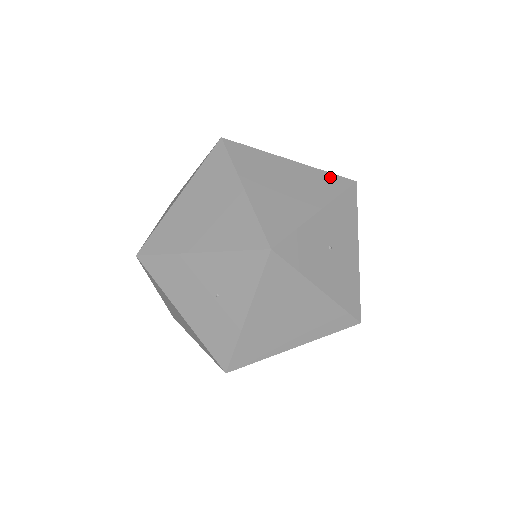
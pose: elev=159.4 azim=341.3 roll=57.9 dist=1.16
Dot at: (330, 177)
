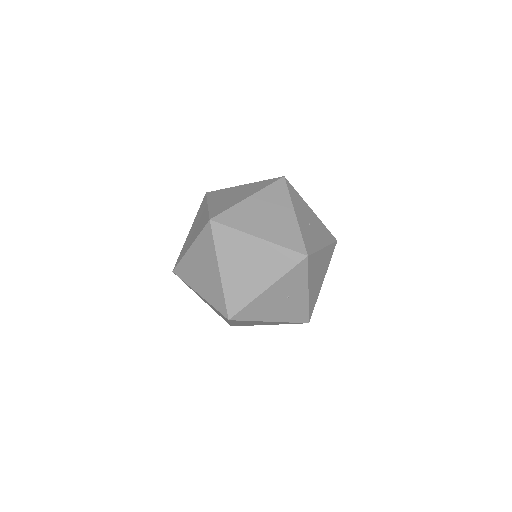
Dot at: (274, 187)
